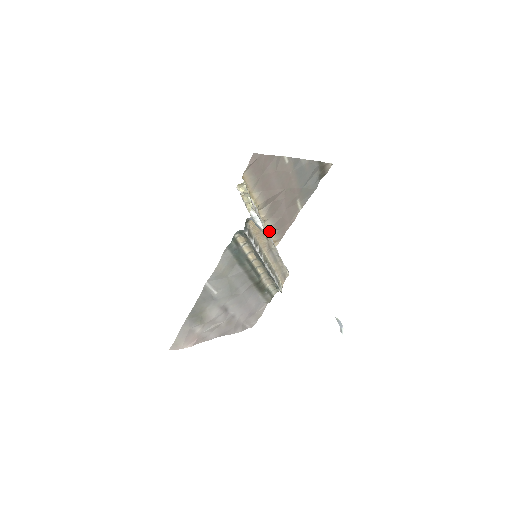
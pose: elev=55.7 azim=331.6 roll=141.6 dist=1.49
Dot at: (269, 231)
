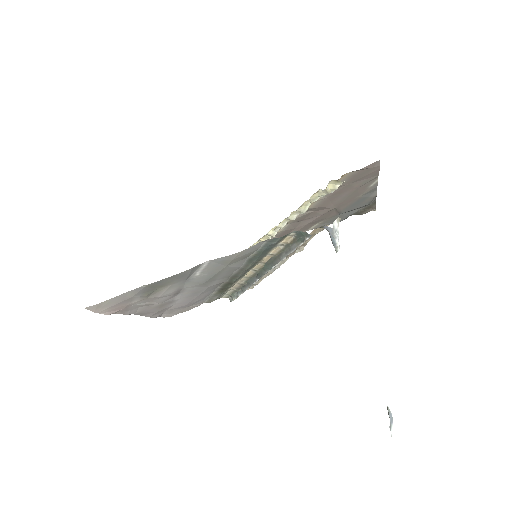
Dot at: occluded
